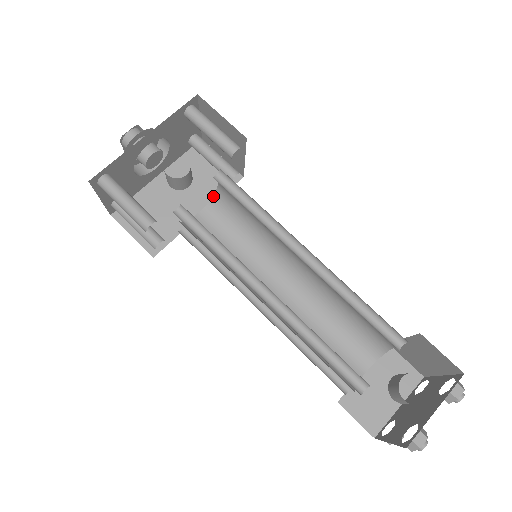
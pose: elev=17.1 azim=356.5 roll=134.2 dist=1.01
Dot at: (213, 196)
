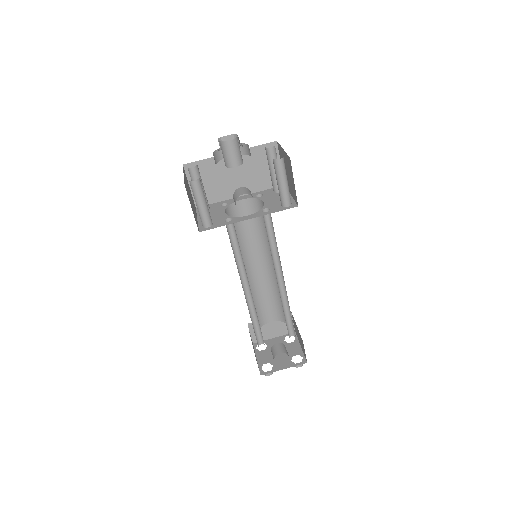
Dot at: (256, 198)
